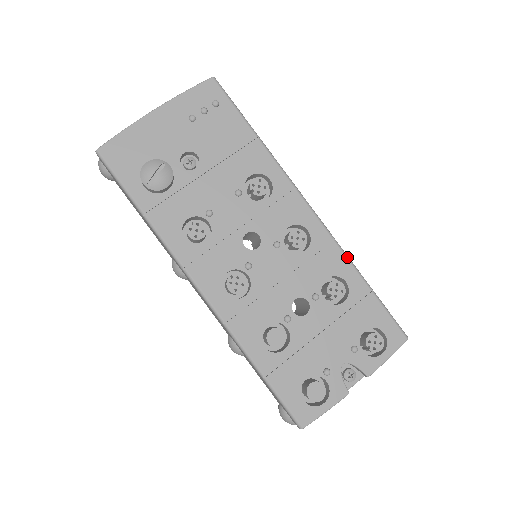
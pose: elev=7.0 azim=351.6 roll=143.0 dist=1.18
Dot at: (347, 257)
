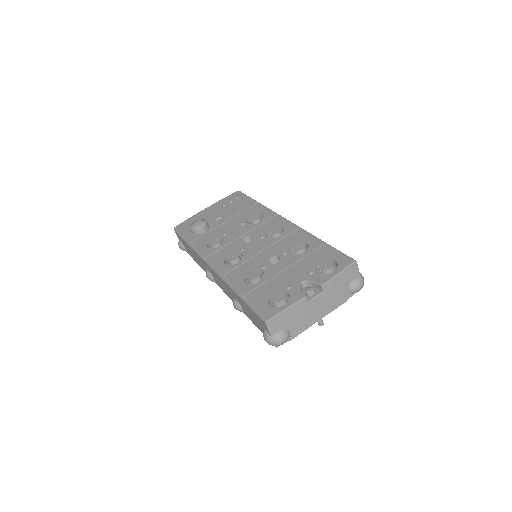
Dot at: (309, 233)
